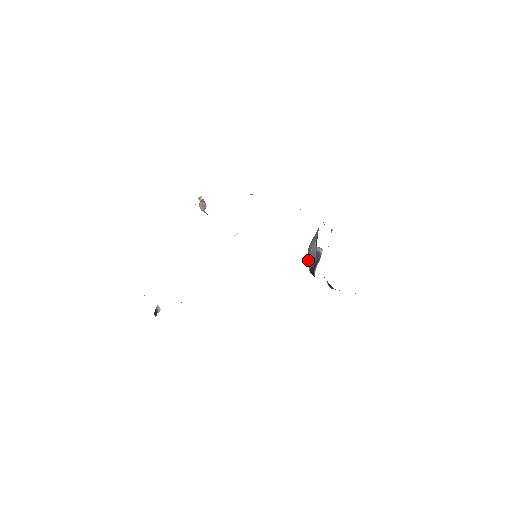
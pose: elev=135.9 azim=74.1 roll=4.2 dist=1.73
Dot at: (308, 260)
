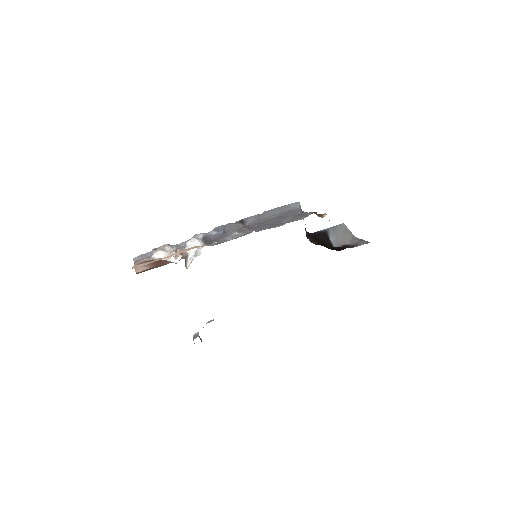
Dot at: occluded
